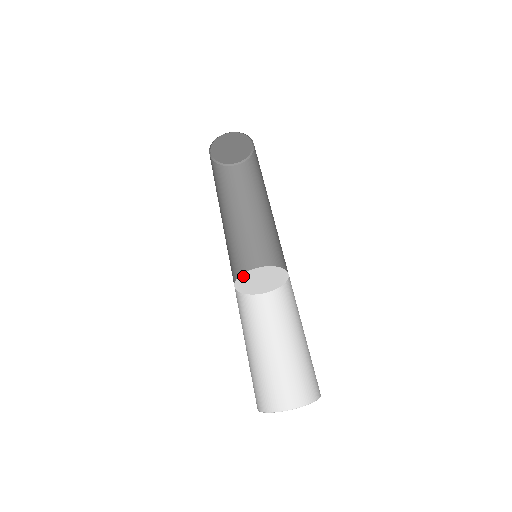
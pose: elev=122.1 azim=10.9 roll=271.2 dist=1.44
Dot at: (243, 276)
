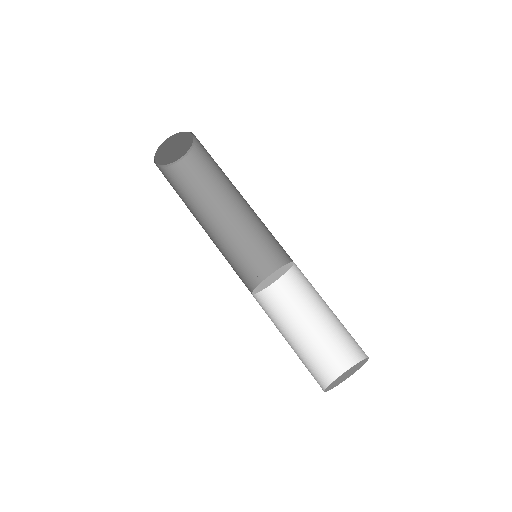
Dot at: (276, 271)
